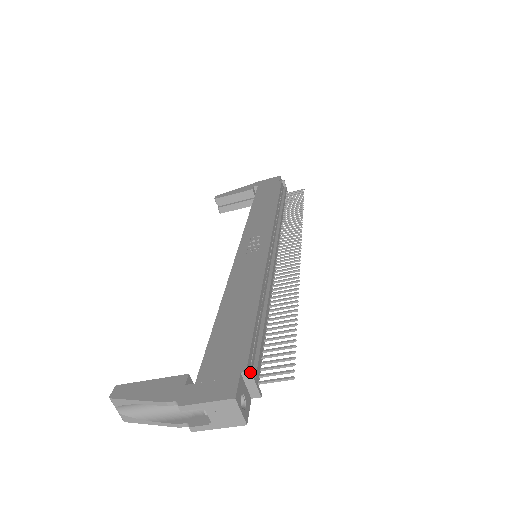
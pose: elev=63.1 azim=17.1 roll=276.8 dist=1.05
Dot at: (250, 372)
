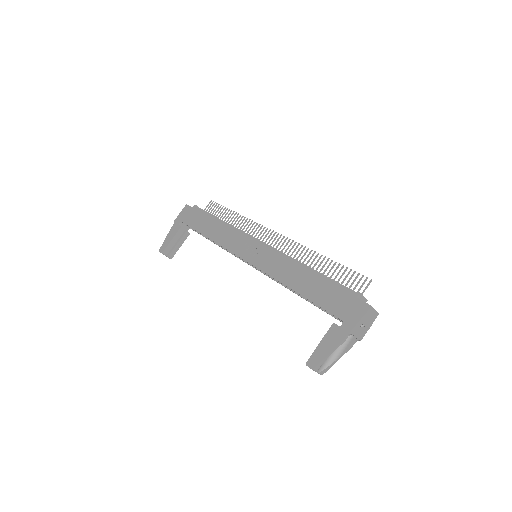
Dot at: (360, 293)
